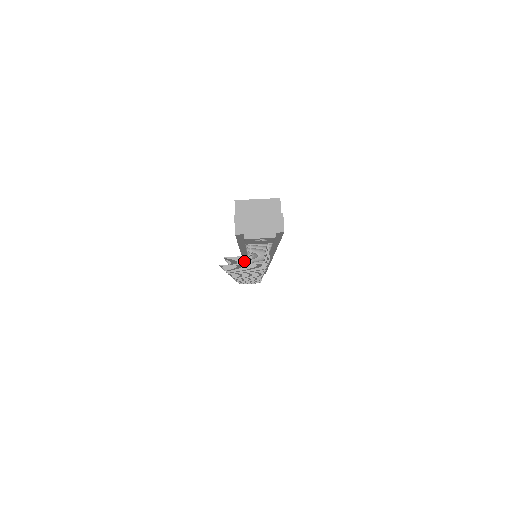
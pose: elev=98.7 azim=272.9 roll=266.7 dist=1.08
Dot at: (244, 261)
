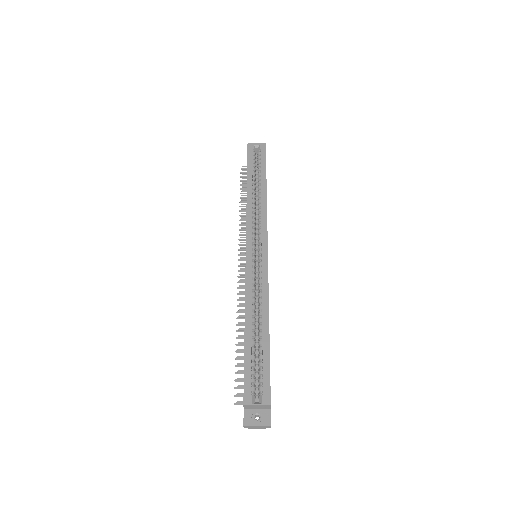
Dot at: occluded
